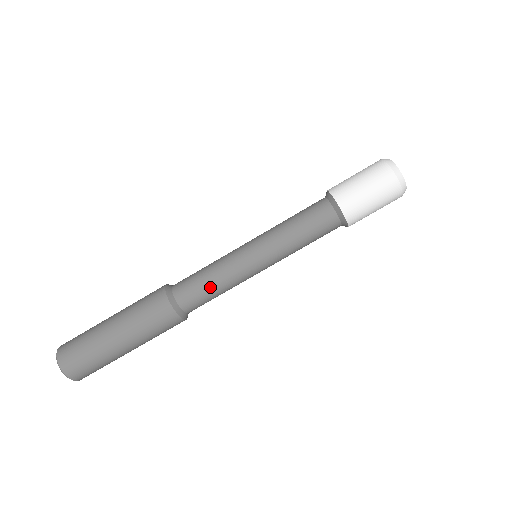
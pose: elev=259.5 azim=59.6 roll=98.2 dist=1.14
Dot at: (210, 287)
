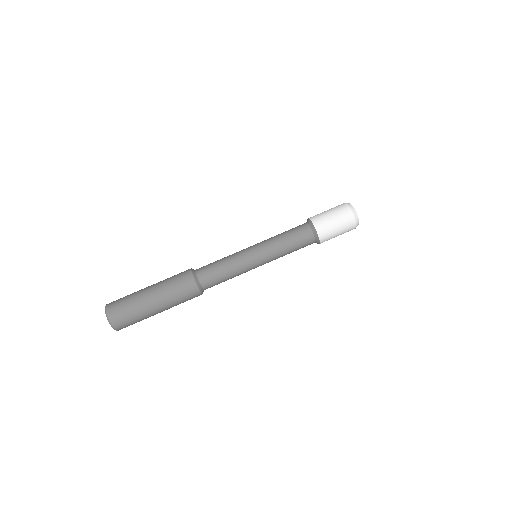
Dot at: (225, 276)
